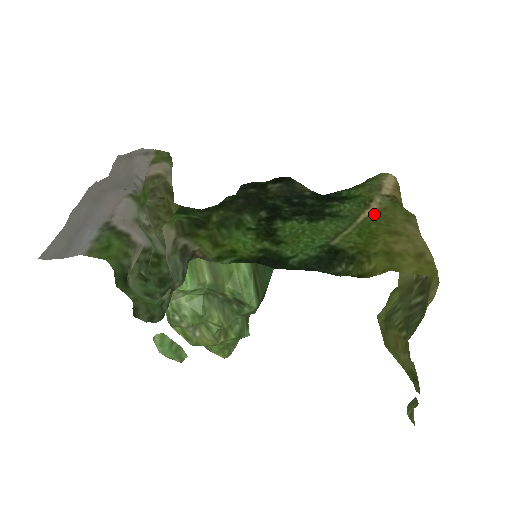
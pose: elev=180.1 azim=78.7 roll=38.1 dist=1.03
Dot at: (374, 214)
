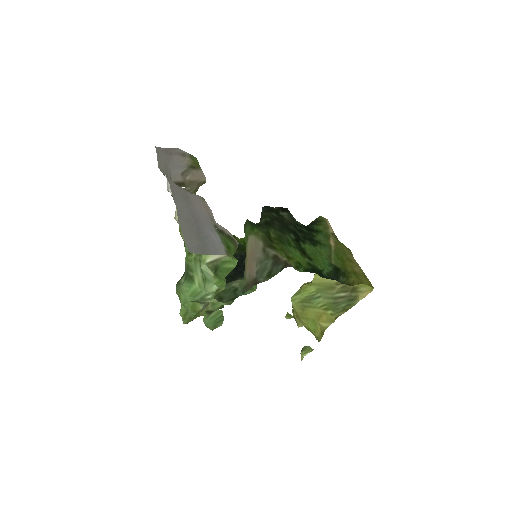
Dot at: (335, 246)
